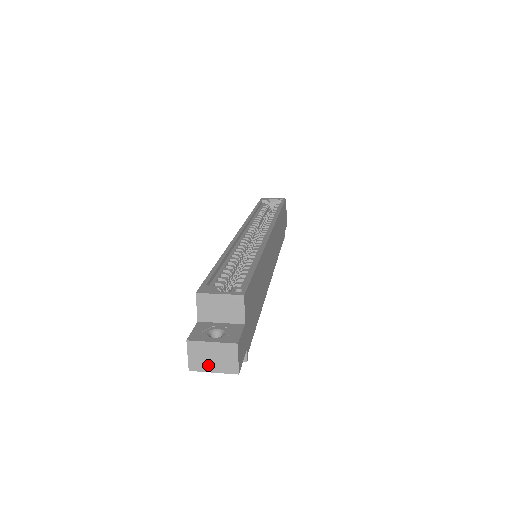
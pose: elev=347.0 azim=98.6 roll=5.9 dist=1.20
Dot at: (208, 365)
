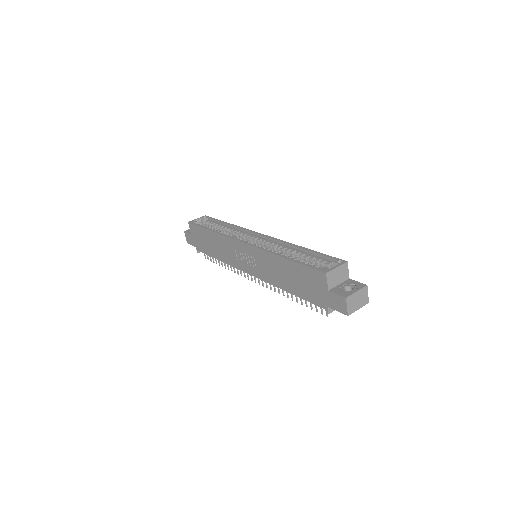
Dot at: (356, 306)
